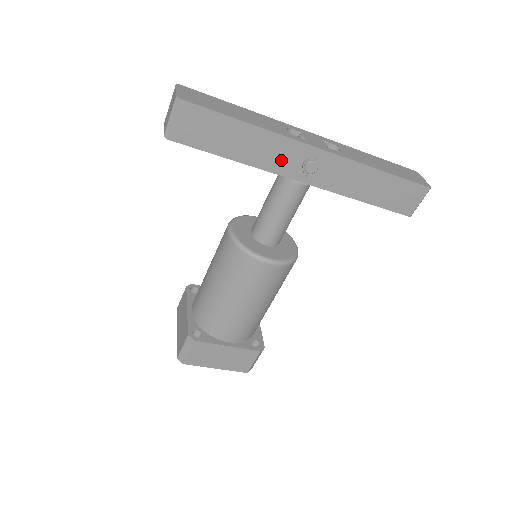
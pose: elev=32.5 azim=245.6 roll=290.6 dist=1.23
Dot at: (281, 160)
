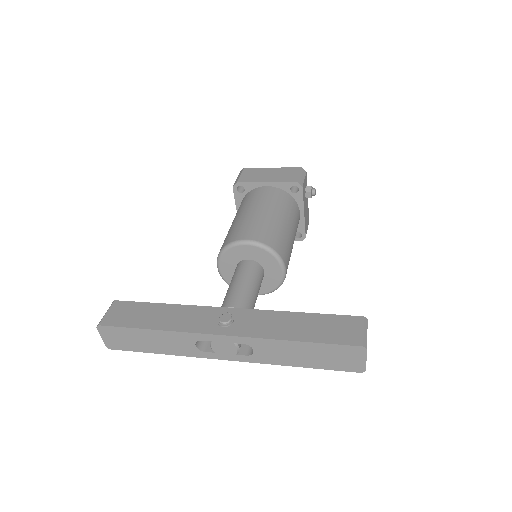
Dot at: occluded
